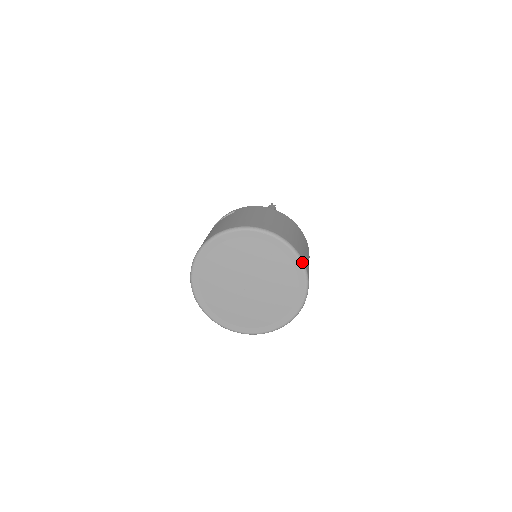
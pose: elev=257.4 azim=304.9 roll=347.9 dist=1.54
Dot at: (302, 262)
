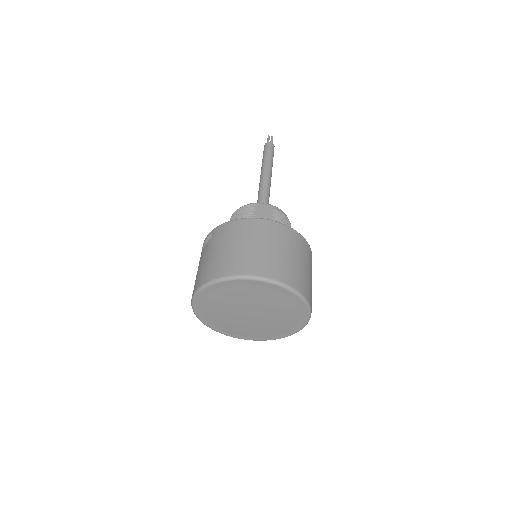
Dot at: (288, 288)
